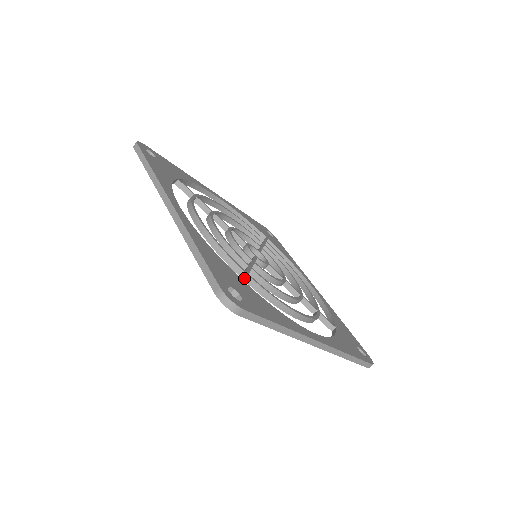
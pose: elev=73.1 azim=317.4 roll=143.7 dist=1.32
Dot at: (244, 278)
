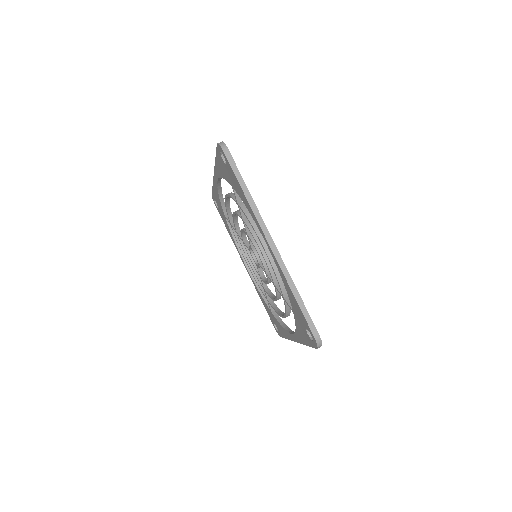
Dot at: occluded
